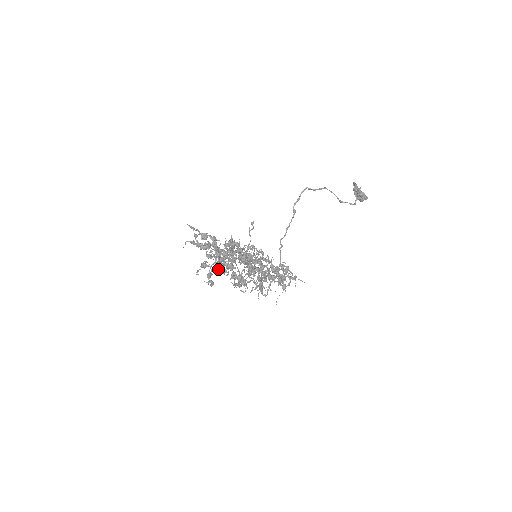
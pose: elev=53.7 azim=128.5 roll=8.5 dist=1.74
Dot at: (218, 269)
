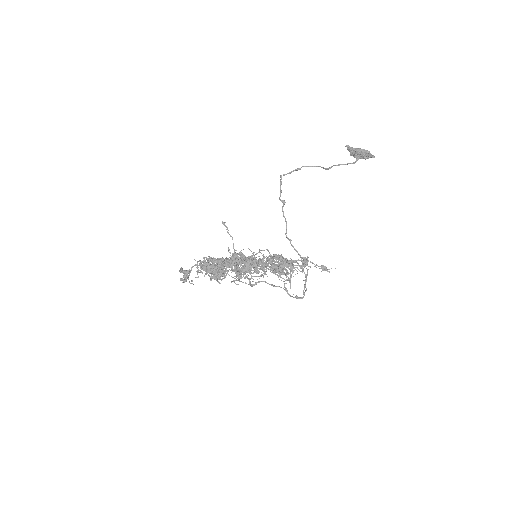
Dot at: occluded
